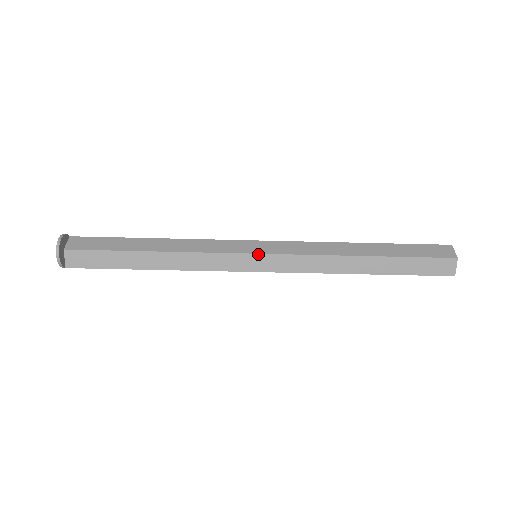
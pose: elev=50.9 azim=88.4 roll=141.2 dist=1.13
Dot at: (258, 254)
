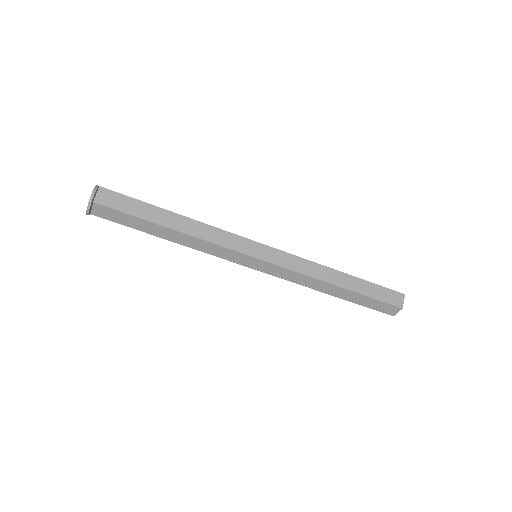
Dot at: (258, 259)
